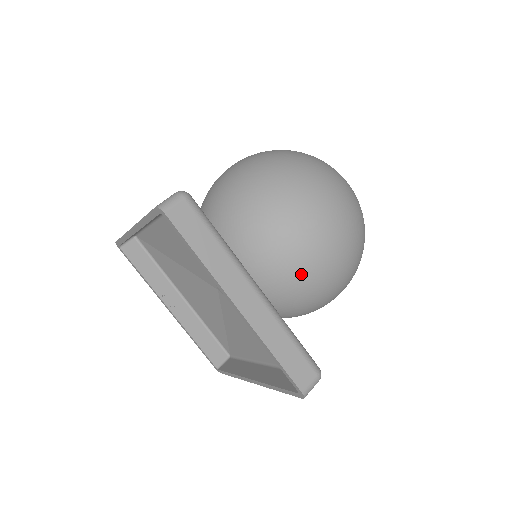
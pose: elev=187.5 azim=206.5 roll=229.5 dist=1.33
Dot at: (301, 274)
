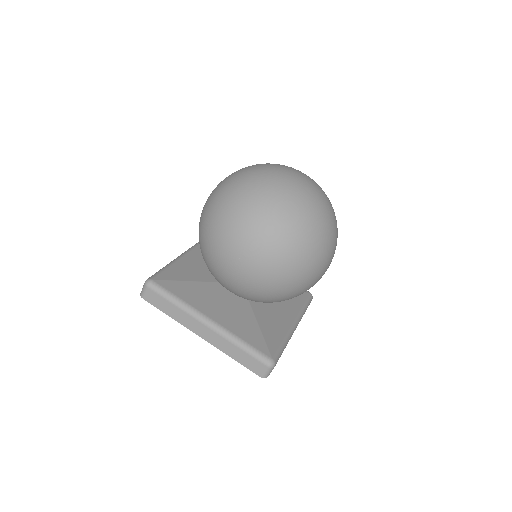
Dot at: (249, 294)
